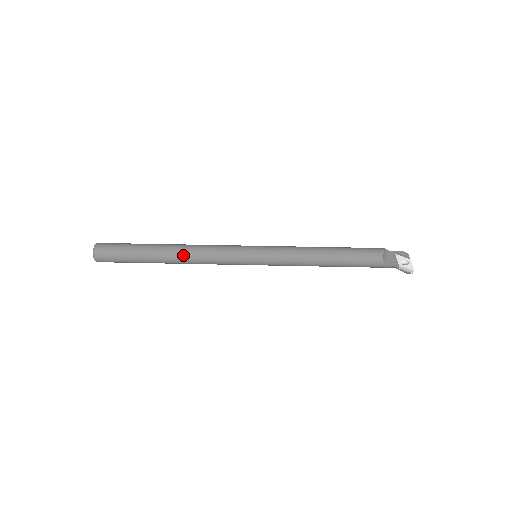
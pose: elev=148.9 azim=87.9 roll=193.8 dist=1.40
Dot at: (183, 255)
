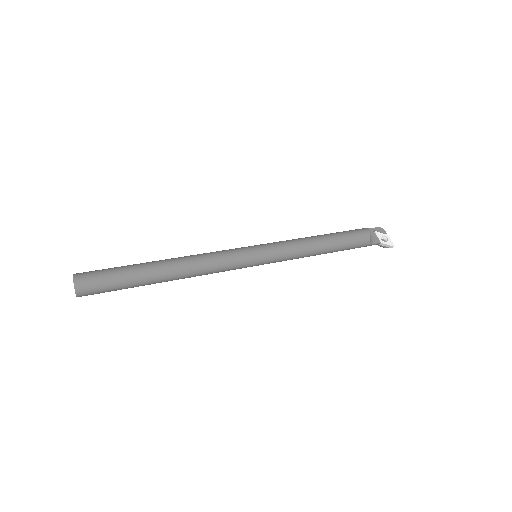
Dot at: (185, 271)
